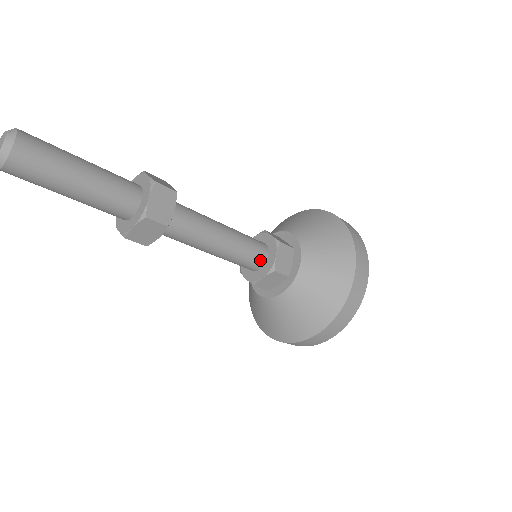
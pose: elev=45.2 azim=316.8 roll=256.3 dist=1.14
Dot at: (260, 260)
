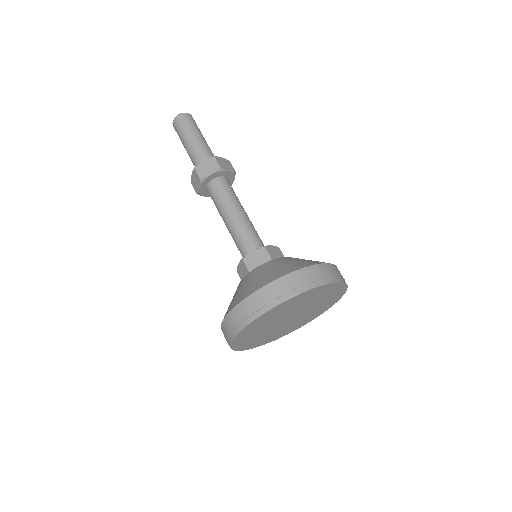
Dot at: (258, 246)
